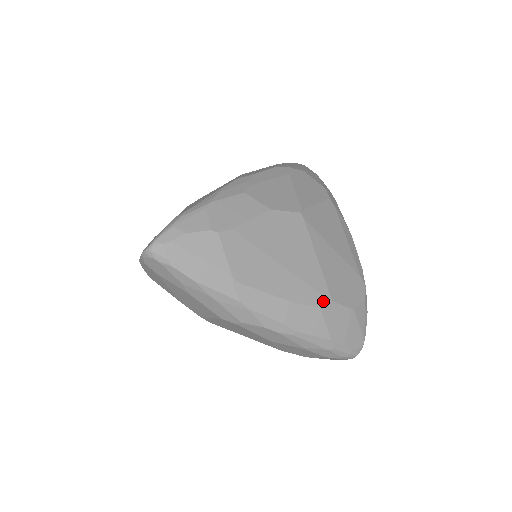
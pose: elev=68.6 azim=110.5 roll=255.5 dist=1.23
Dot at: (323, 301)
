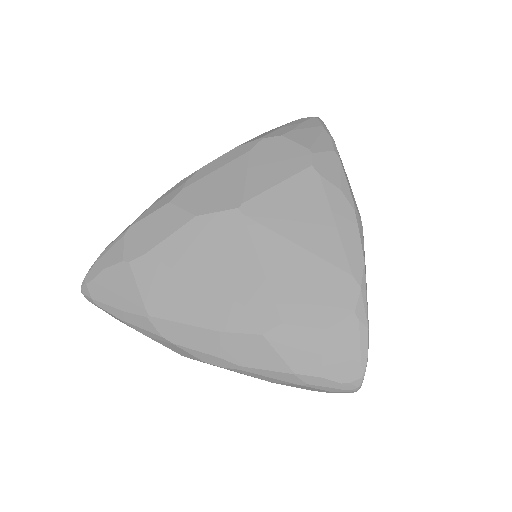
Dot at: (268, 325)
